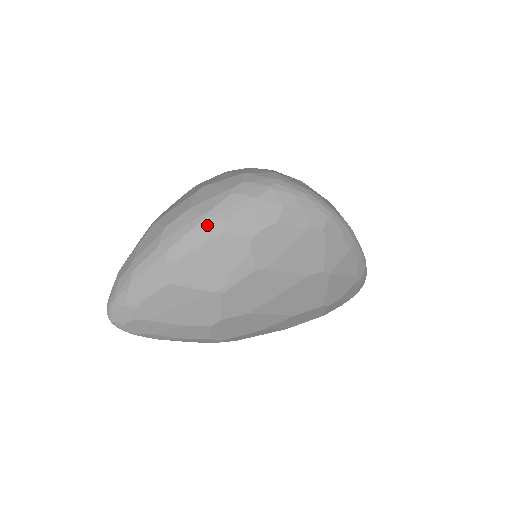
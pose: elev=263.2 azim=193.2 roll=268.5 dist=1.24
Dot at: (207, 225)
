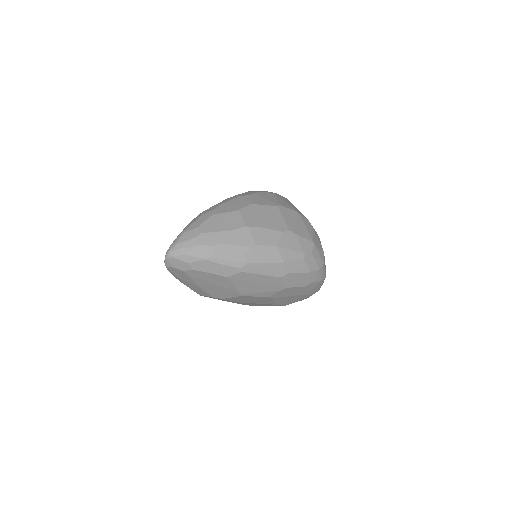
Dot at: (278, 268)
